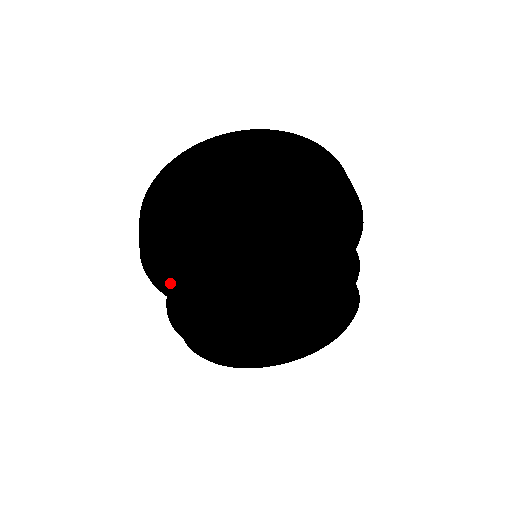
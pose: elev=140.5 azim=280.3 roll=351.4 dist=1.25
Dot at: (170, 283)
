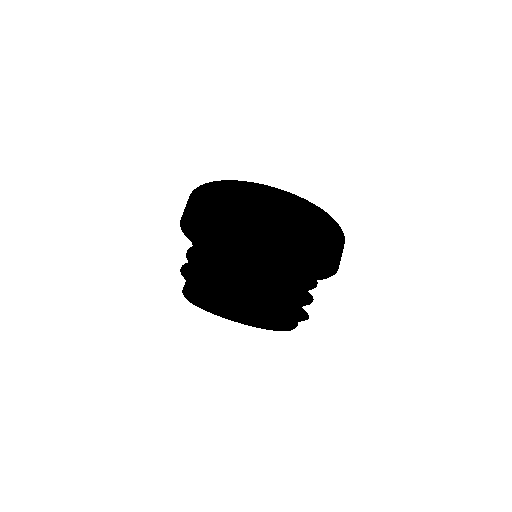
Dot at: occluded
